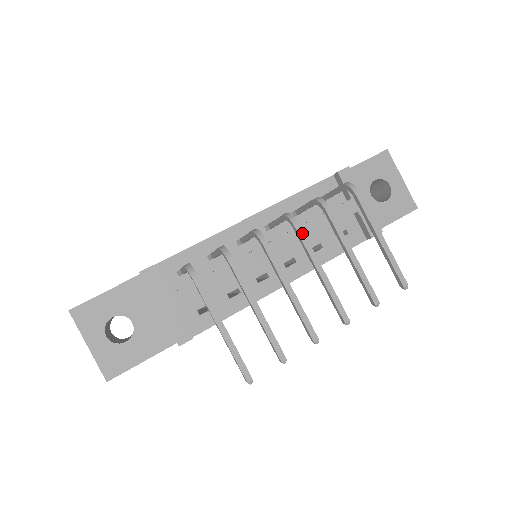
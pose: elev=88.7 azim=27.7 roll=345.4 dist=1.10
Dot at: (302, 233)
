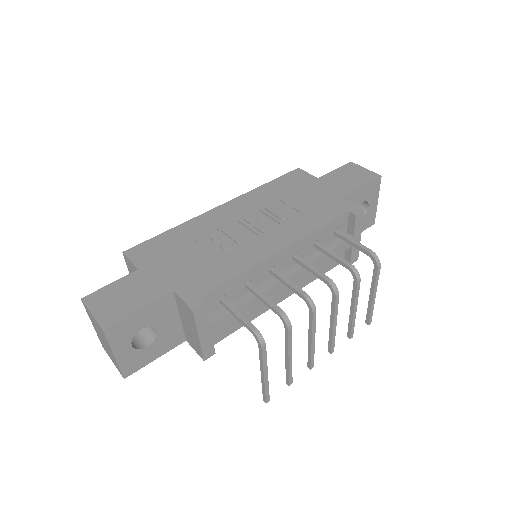
Dot at: (338, 301)
